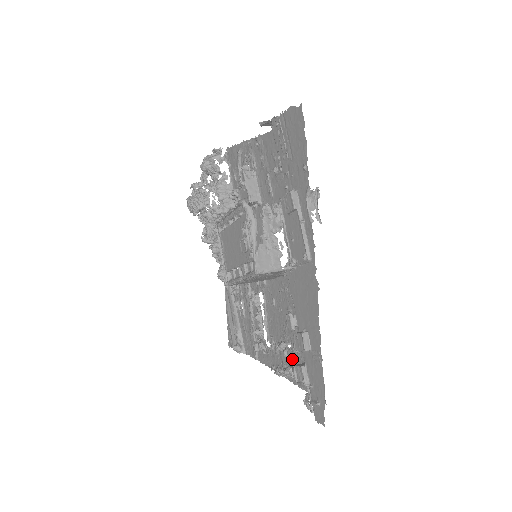
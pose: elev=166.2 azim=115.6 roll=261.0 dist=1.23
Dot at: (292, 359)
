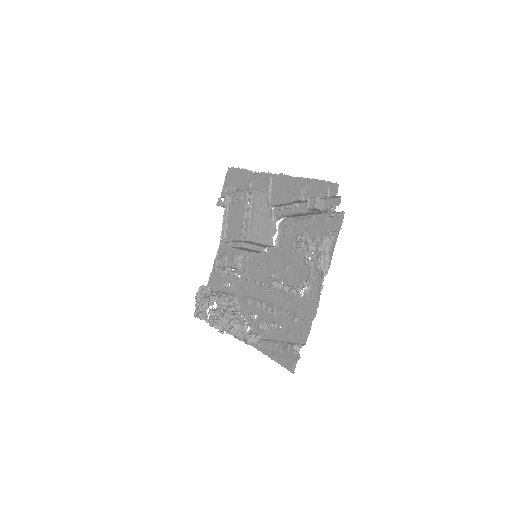
Dot at: (318, 254)
